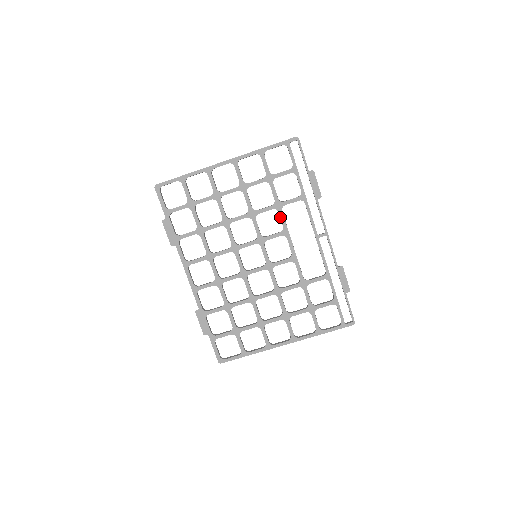
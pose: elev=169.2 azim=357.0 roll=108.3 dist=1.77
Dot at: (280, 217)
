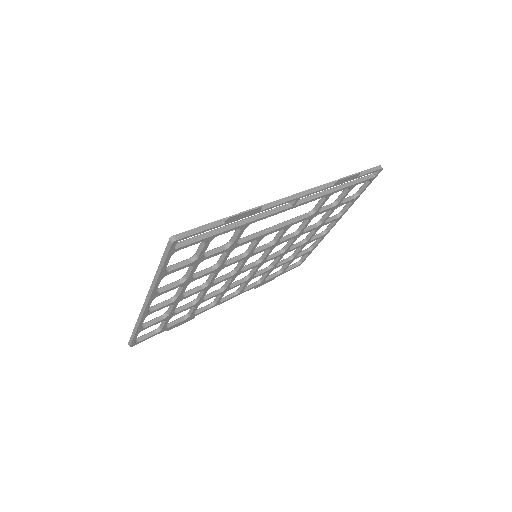
Dot at: occluded
